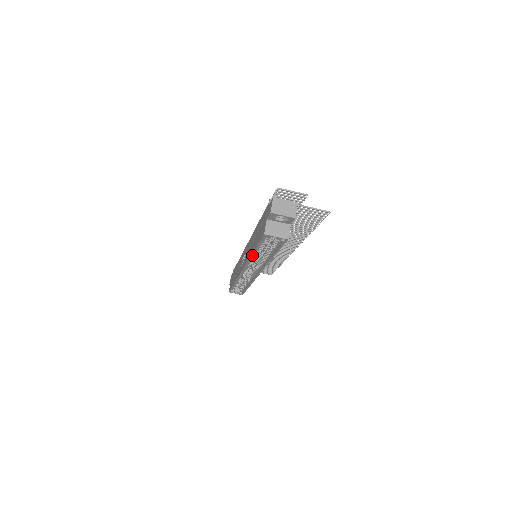
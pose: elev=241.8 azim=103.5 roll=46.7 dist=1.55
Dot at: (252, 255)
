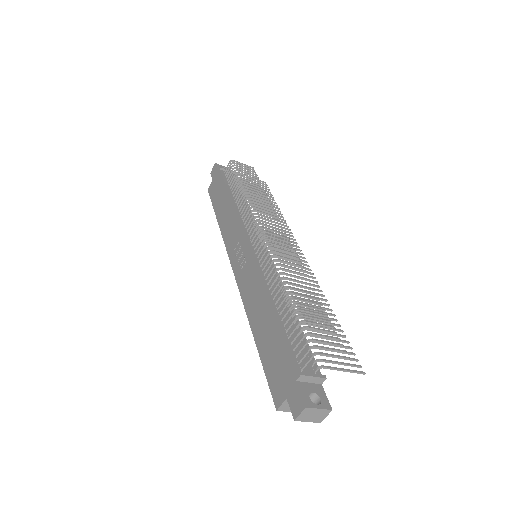
Dot at: (253, 331)
